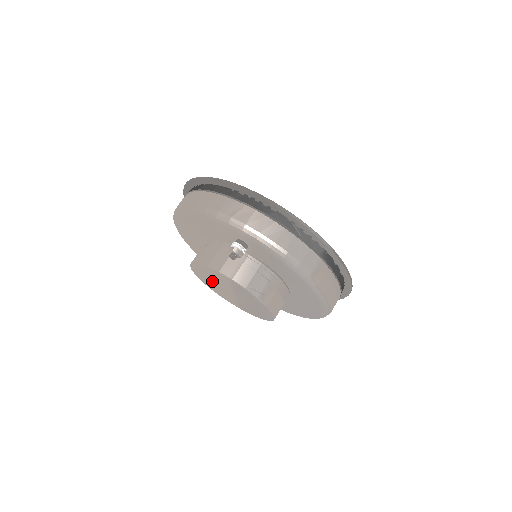
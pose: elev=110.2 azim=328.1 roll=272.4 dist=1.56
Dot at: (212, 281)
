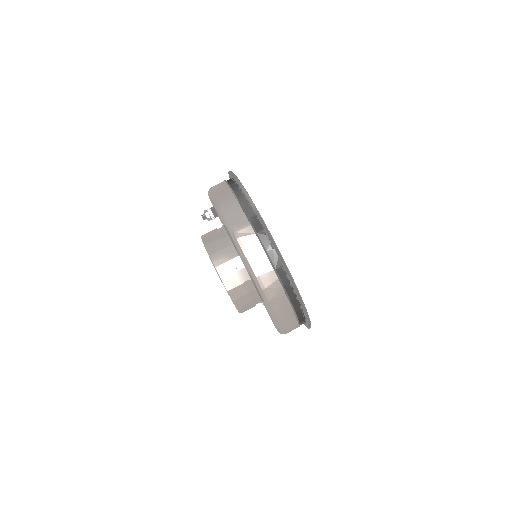
Dot at: occluded
